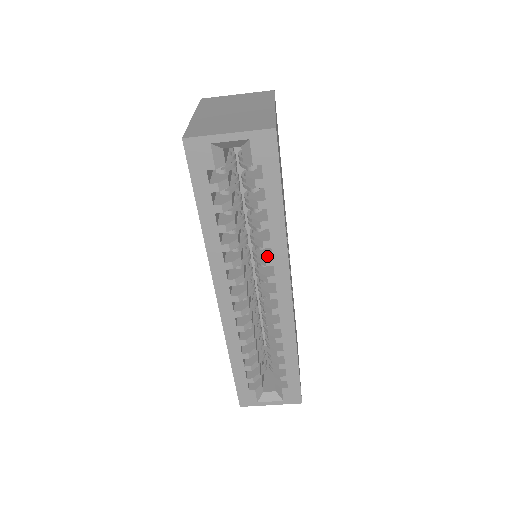
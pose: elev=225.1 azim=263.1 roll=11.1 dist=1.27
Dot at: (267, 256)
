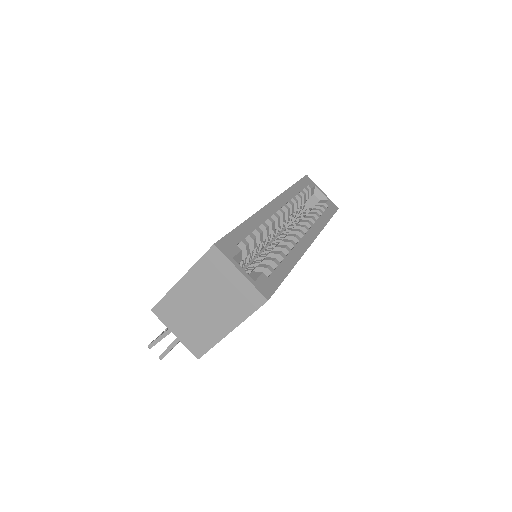
Dot at: occluded
